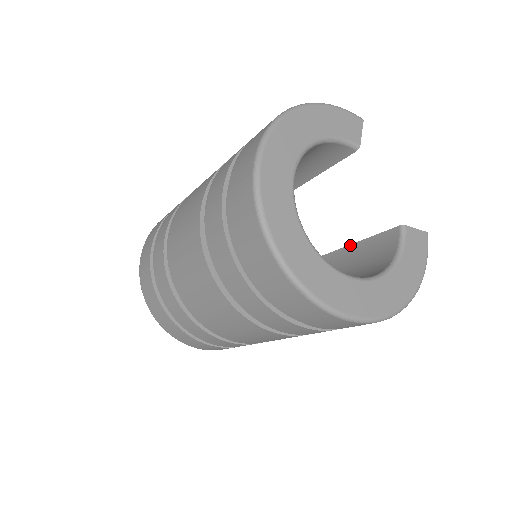
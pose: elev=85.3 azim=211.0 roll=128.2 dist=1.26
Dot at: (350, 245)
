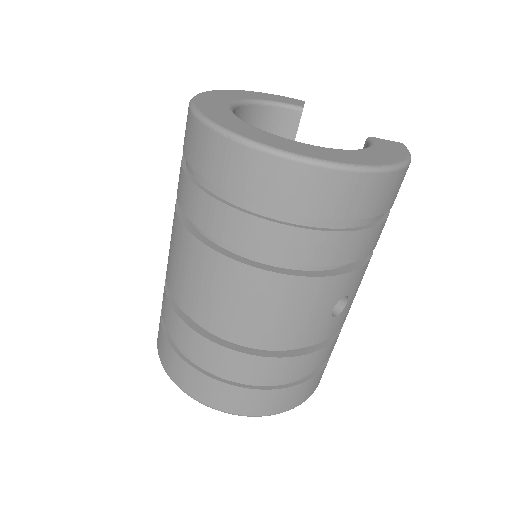
Dot at: occluded
